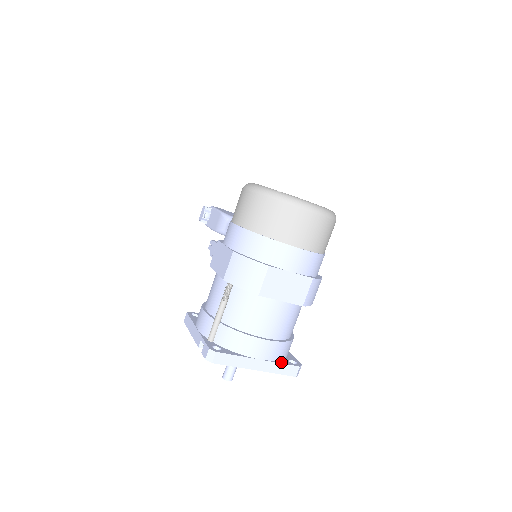
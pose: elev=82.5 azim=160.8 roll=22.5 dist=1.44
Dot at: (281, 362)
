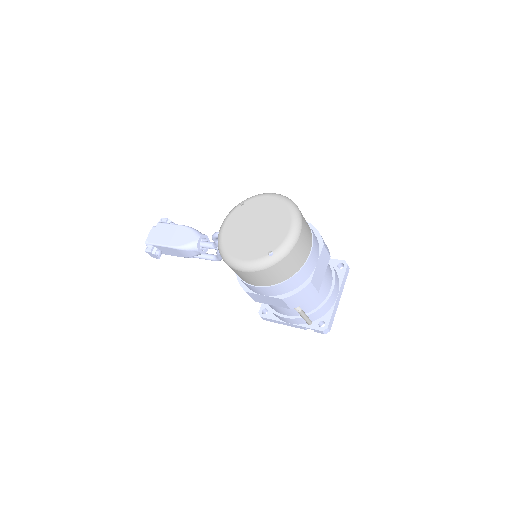
Dot at: (341, 278)
